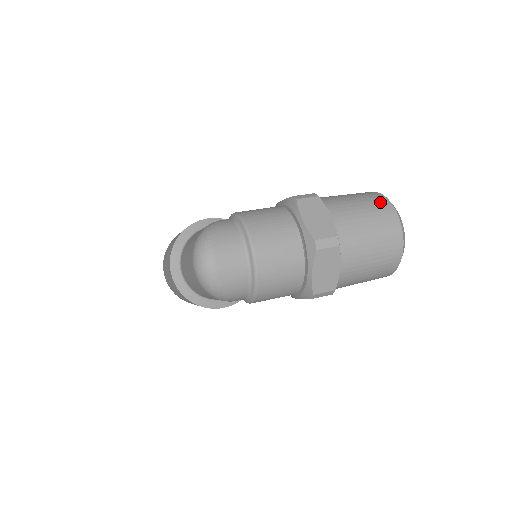
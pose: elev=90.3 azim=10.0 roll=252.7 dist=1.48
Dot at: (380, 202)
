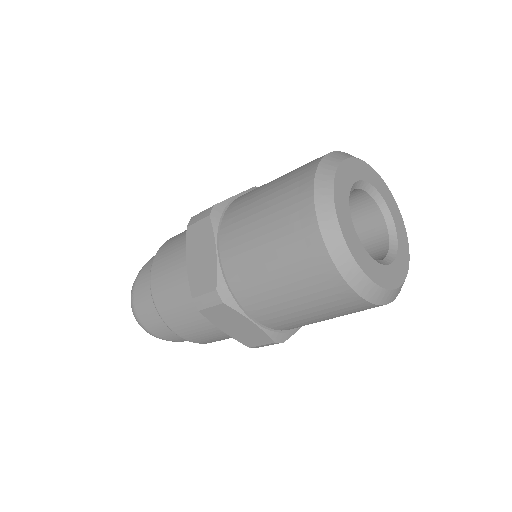
Dot at: (295, 201)
